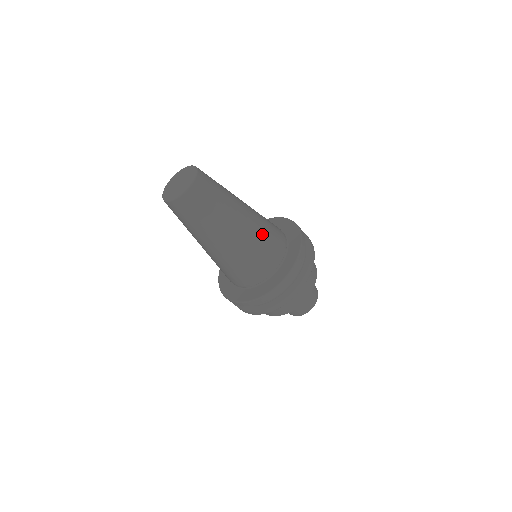
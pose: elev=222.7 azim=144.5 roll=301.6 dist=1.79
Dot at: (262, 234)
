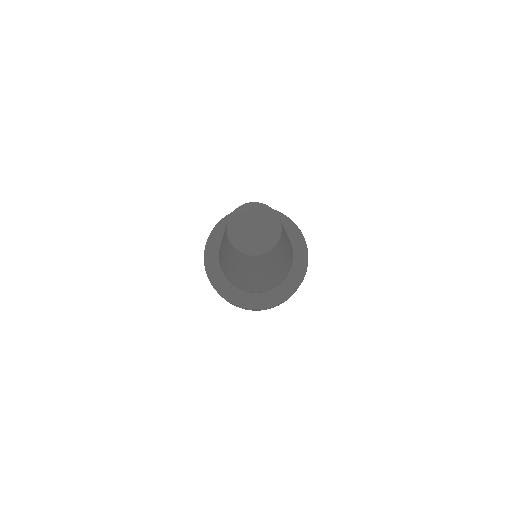
Dot at: occluded
